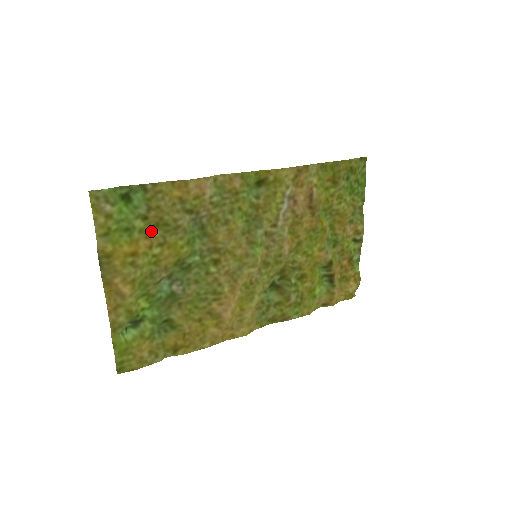
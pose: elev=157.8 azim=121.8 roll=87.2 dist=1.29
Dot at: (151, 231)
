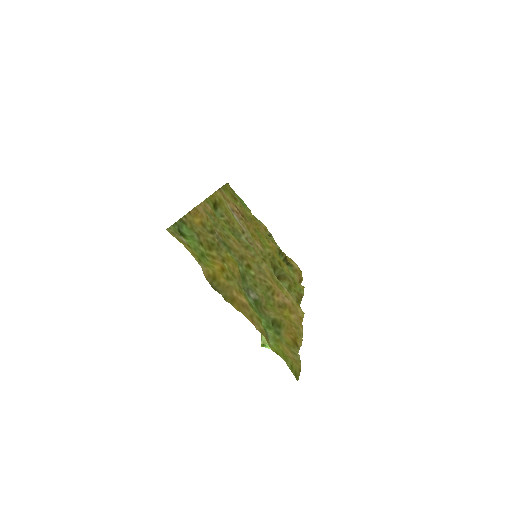
Dot at: (211, 254)
